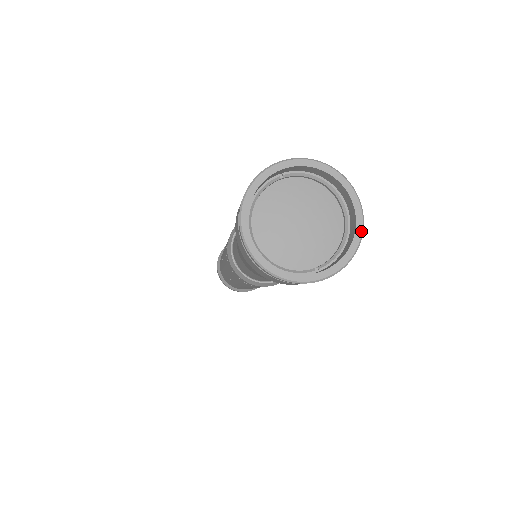
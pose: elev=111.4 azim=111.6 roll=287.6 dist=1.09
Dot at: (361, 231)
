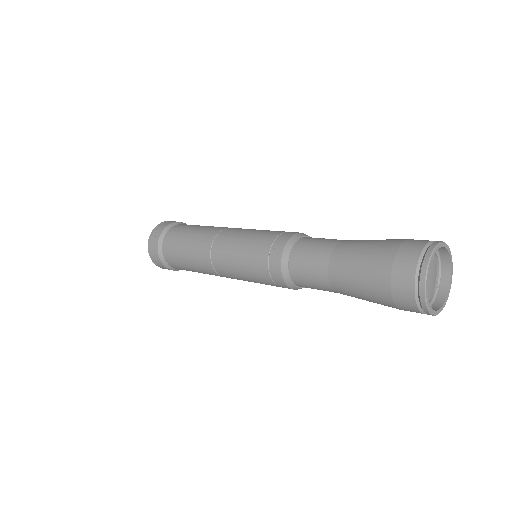
Dot at: occluded
